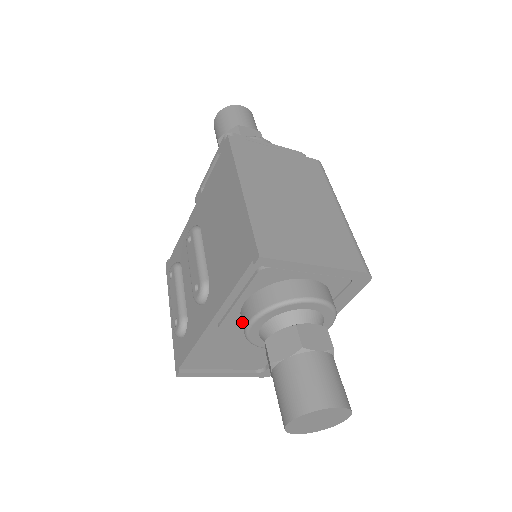
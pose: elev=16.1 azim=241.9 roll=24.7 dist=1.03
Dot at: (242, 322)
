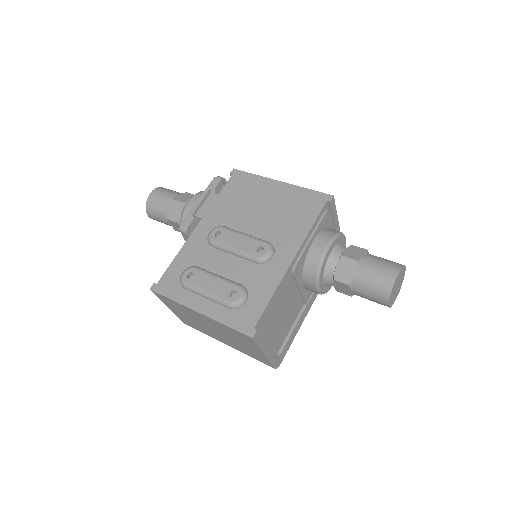
Dot at: (314, 256)
